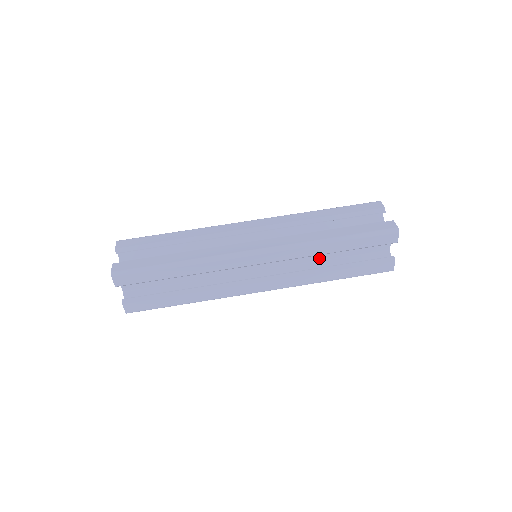
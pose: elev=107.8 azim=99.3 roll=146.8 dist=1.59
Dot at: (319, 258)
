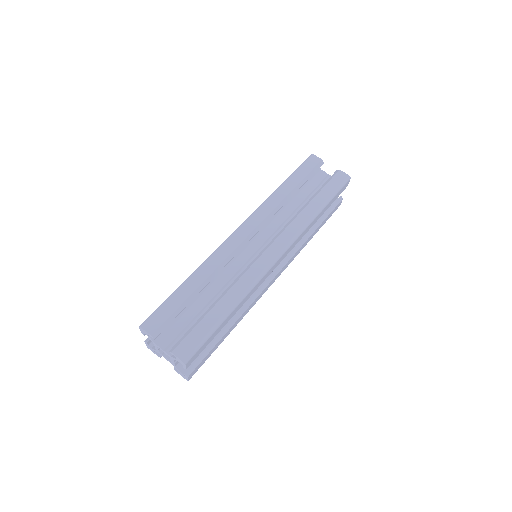
Dot at: occluded
